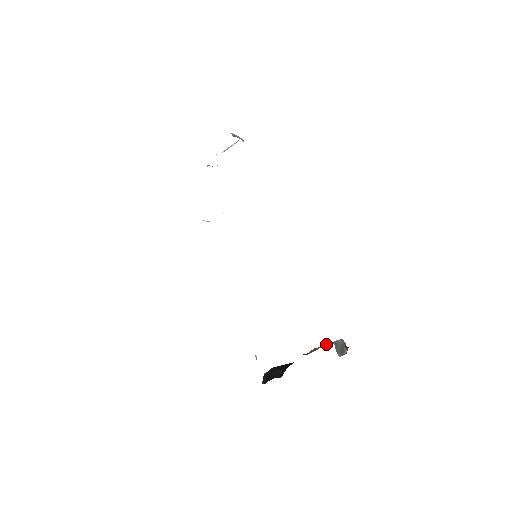
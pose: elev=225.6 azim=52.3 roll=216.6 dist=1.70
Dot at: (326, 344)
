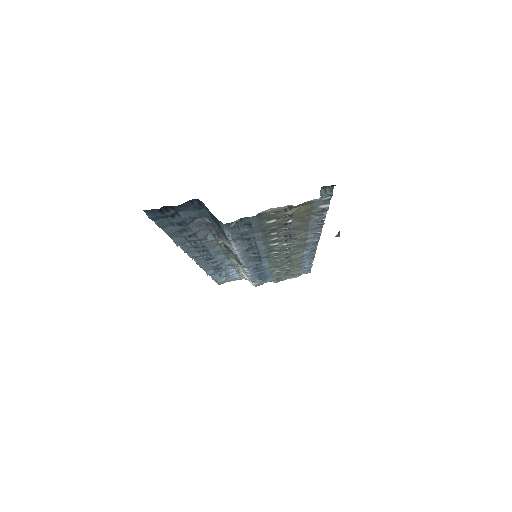
Dot at: occluded
